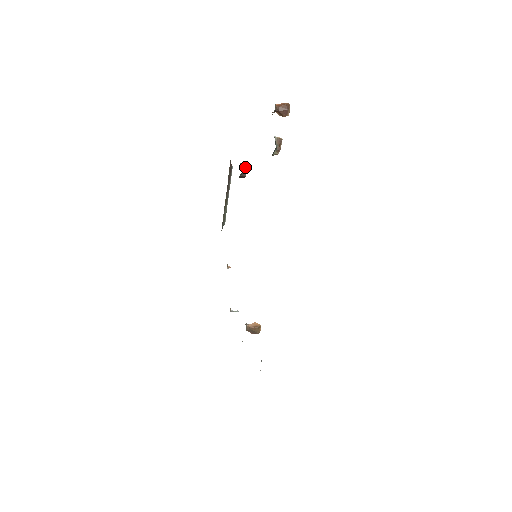
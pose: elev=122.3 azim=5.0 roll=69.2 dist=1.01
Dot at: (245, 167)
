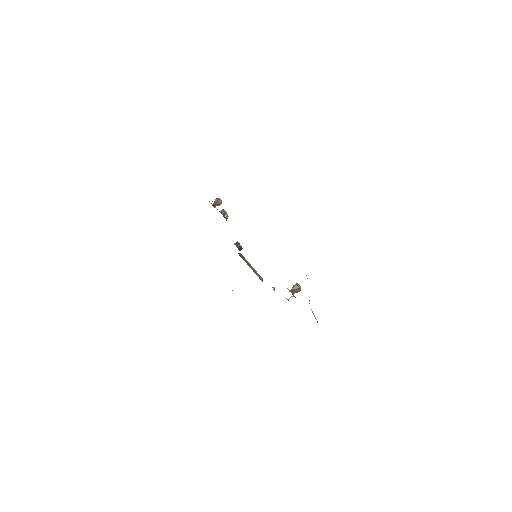
Dot at: (237, 243)
